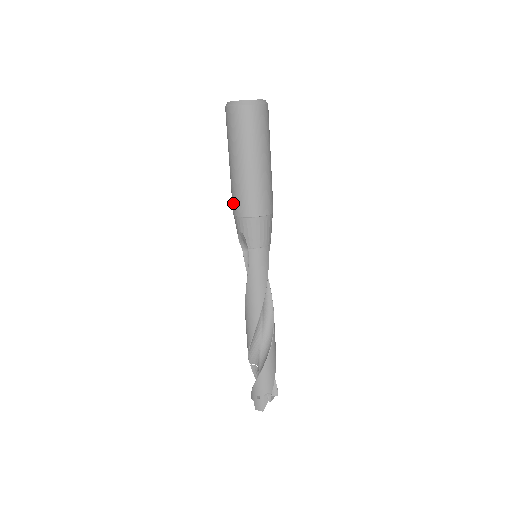
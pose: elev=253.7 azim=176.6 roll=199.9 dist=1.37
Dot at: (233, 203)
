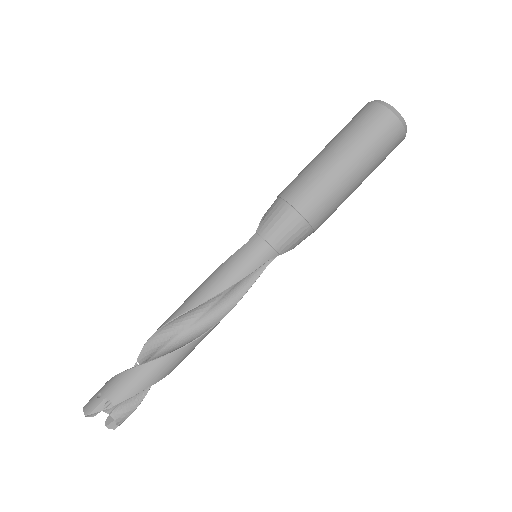
Dot at: (288, 185)
